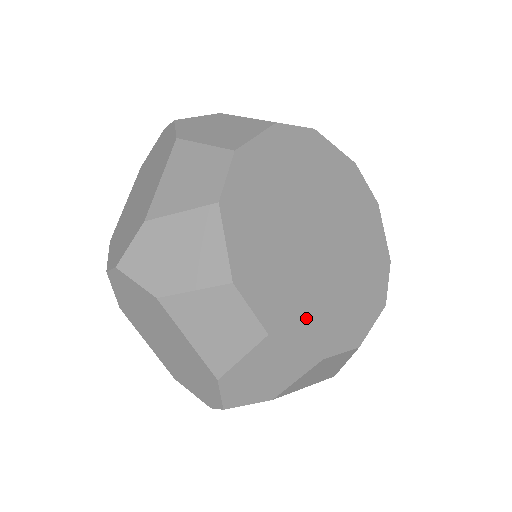
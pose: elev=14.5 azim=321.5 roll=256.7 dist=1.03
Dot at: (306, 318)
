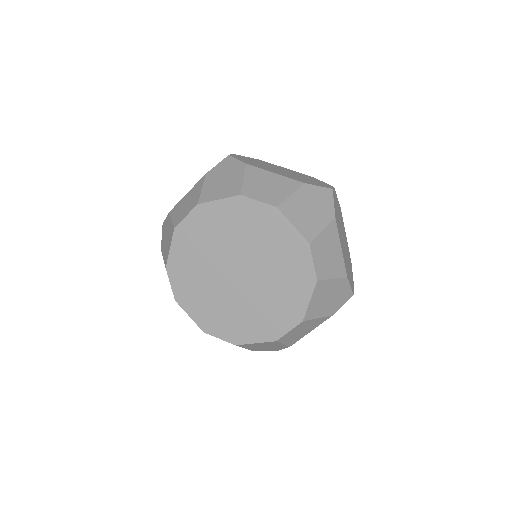
Dot at: (254, 325)
